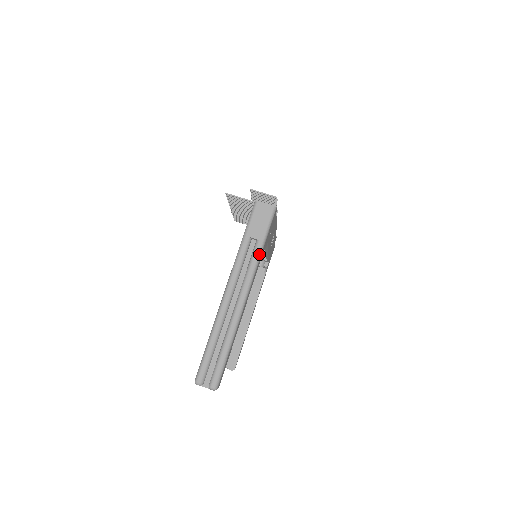
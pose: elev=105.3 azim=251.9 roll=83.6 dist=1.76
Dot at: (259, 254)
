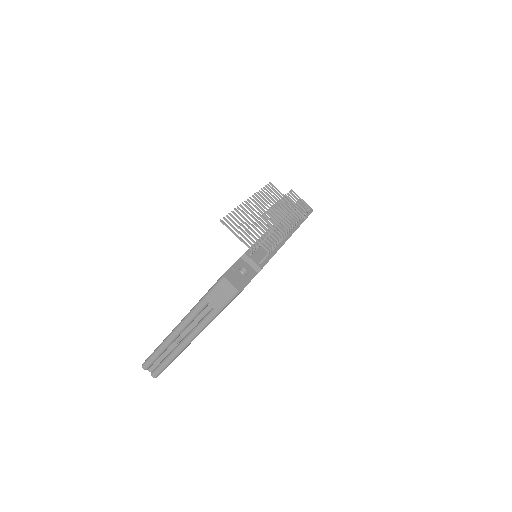
Dot at: (212, 319)
